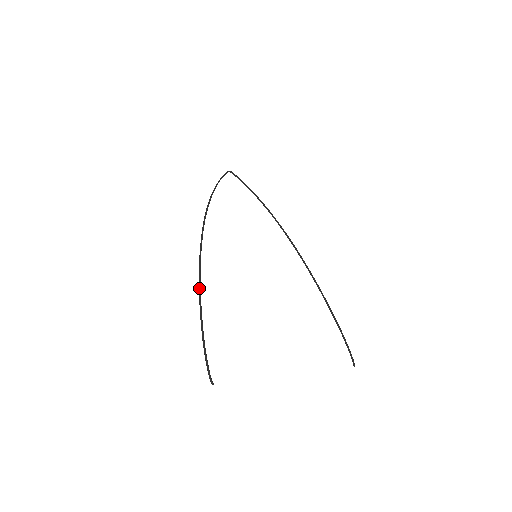
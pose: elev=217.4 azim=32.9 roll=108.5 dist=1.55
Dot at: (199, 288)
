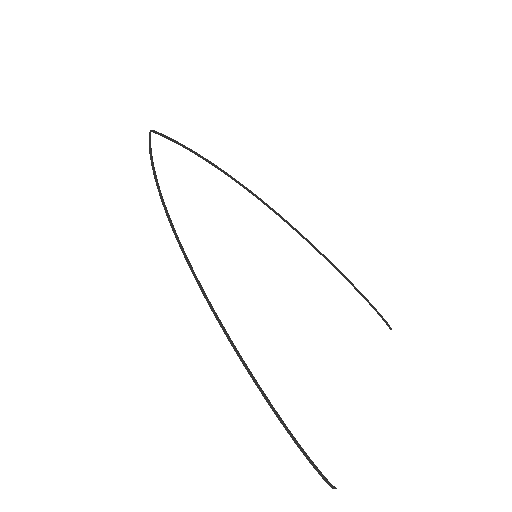
Dot at: (242, 362)
